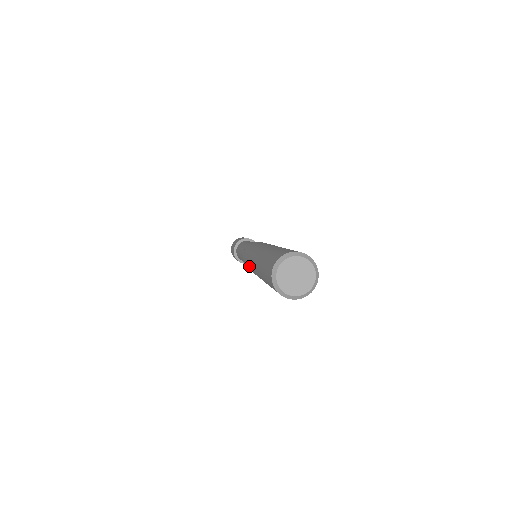
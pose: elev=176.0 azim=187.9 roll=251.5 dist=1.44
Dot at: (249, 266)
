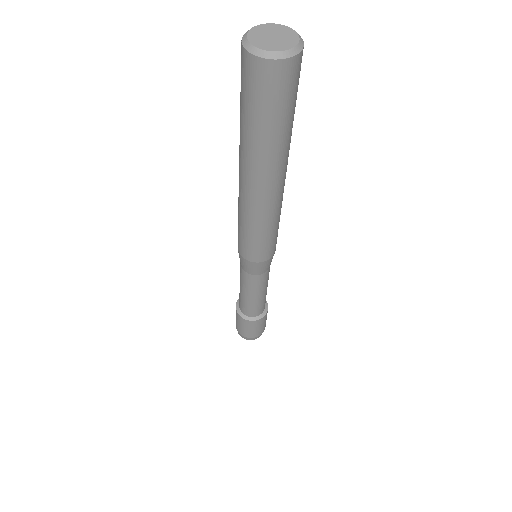
Dot at: (238, 209)
